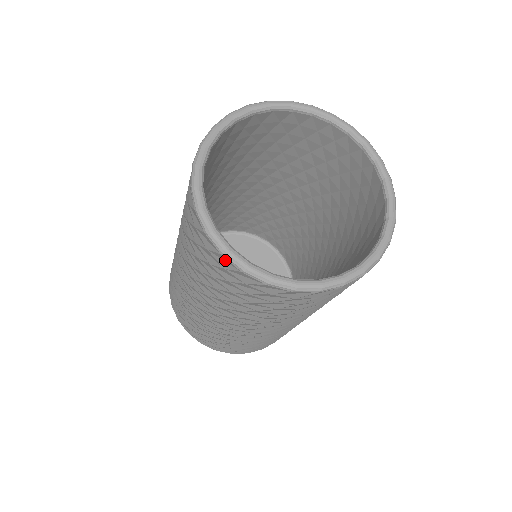
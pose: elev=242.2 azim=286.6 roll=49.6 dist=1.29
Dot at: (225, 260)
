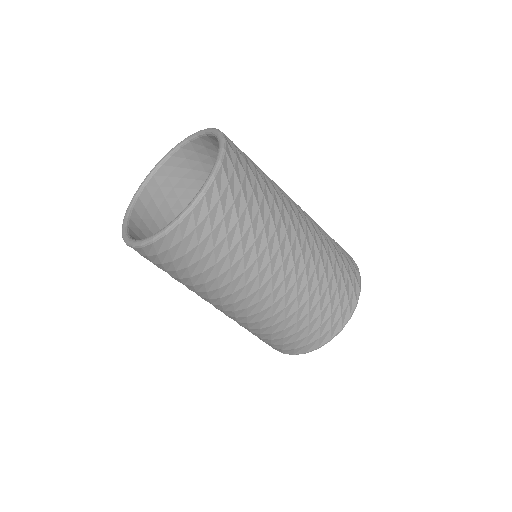
Dot at: (148, 249)
